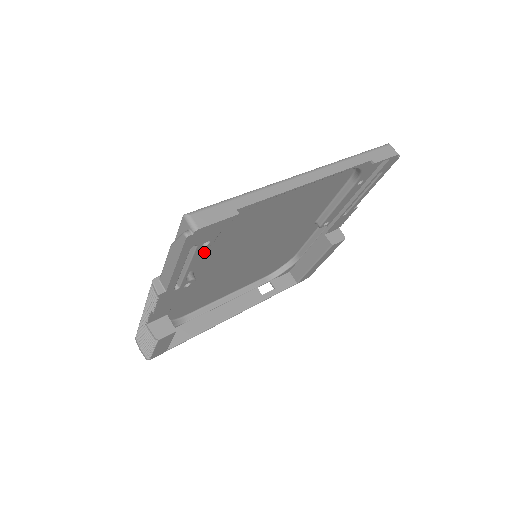
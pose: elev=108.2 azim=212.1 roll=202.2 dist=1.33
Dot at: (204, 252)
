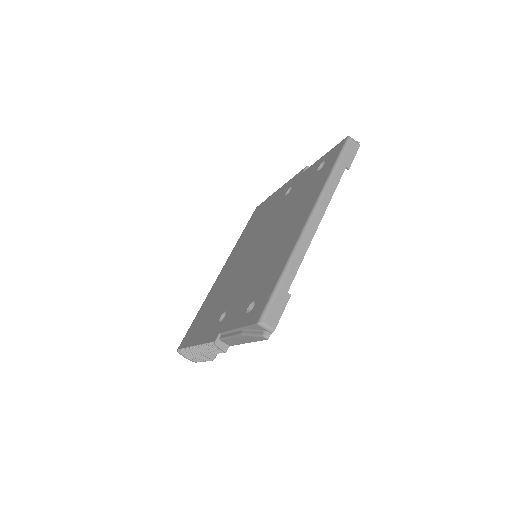
Dot at: occluded
